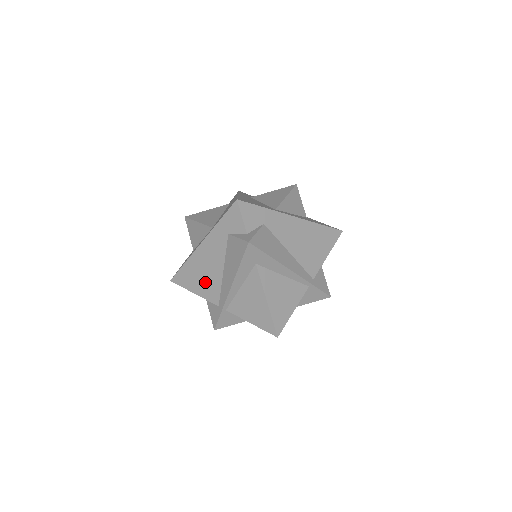
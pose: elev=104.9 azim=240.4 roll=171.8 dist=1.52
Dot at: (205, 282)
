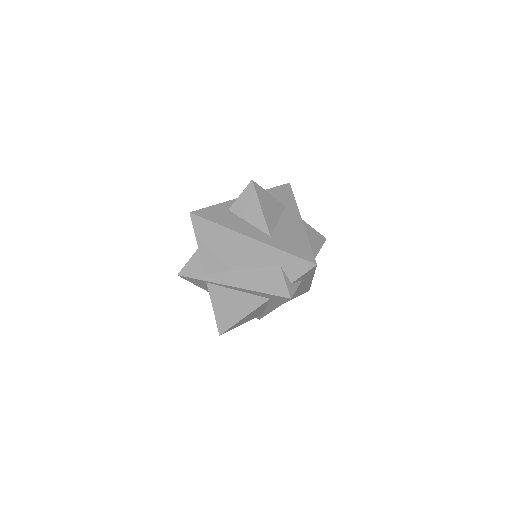
Dot at: (218, 253)
